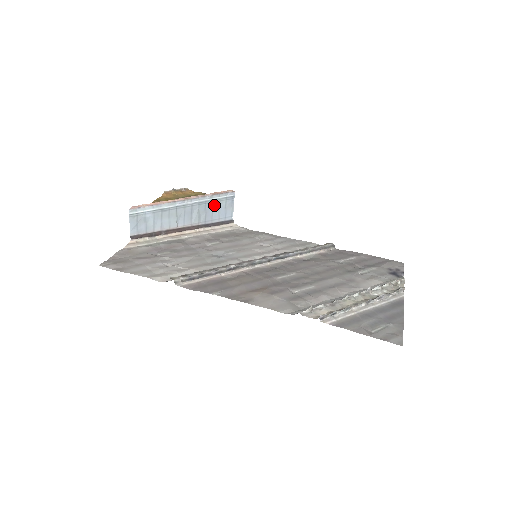
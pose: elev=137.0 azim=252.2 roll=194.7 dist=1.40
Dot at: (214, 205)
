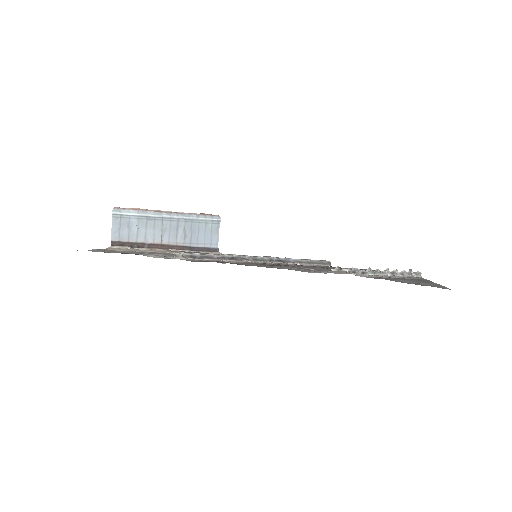
Dot at: (200, 226)
